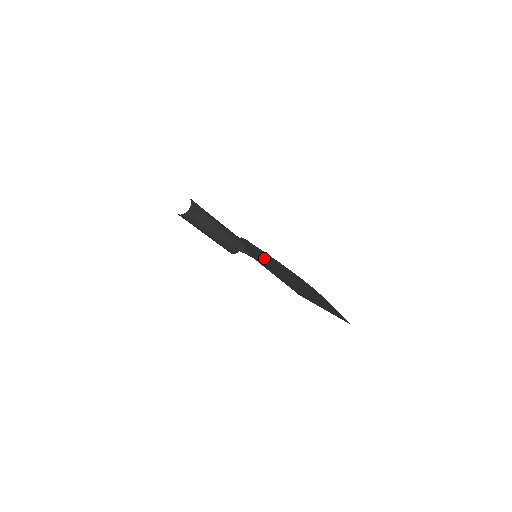
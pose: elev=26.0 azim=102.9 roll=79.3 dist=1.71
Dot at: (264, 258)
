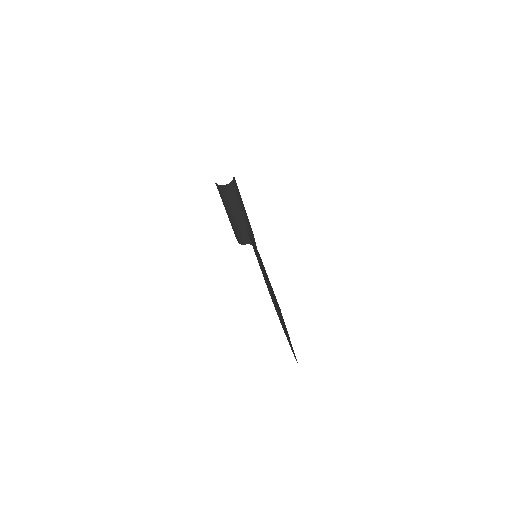
Dot at: occluded
